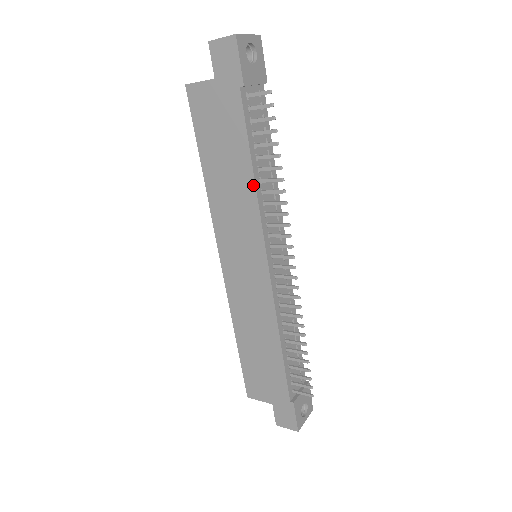
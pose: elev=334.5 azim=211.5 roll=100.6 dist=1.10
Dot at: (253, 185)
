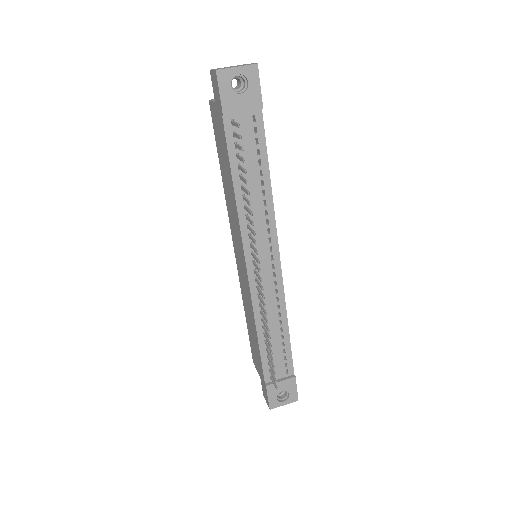
Dot at: (235, 200)
